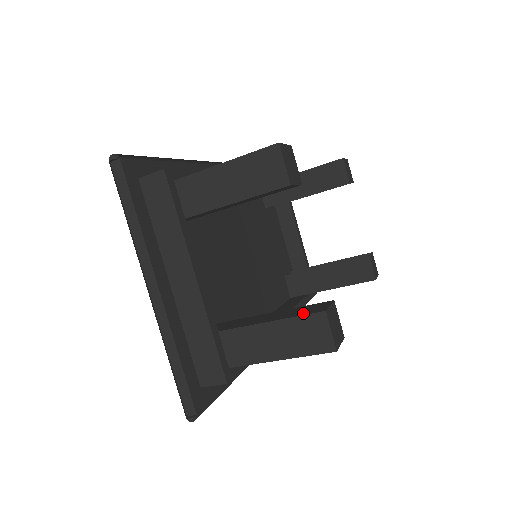
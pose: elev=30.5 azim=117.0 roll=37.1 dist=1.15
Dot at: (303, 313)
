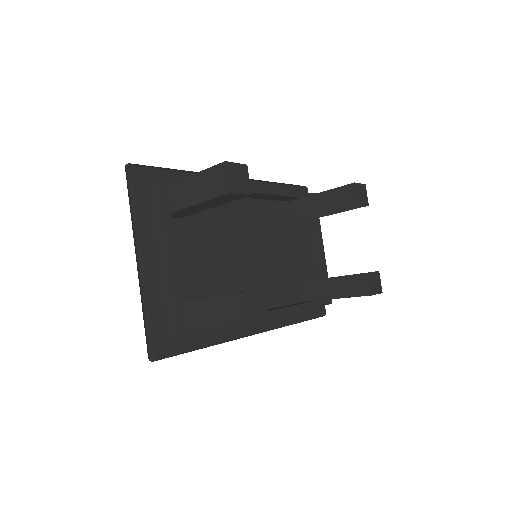
Dot at: occluded
